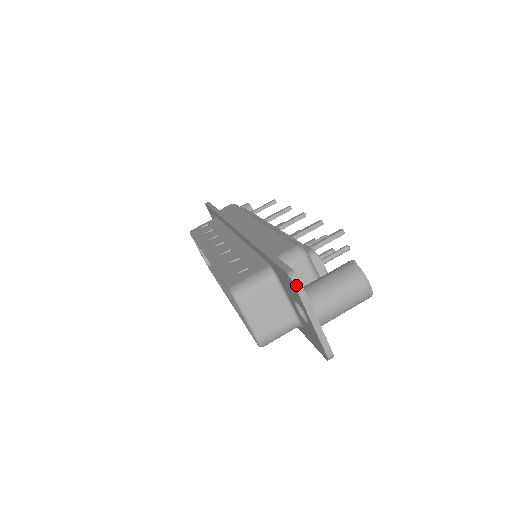
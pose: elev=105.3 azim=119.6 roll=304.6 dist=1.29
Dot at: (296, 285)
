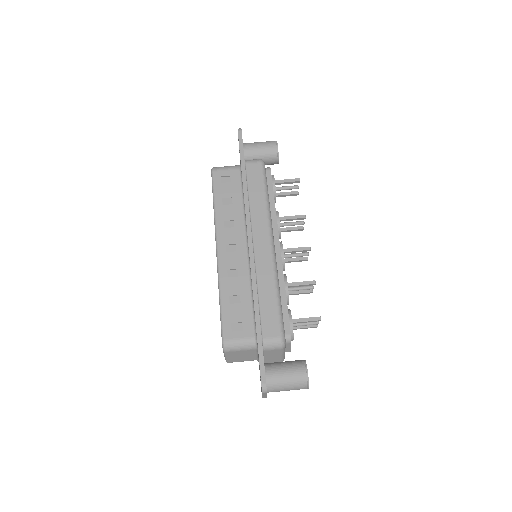
Dot at: (263, 393)
